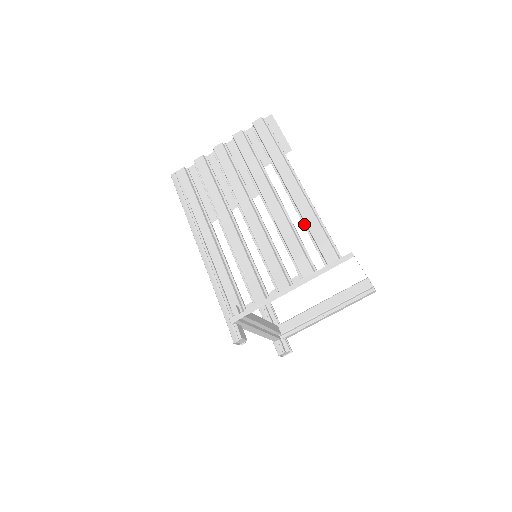
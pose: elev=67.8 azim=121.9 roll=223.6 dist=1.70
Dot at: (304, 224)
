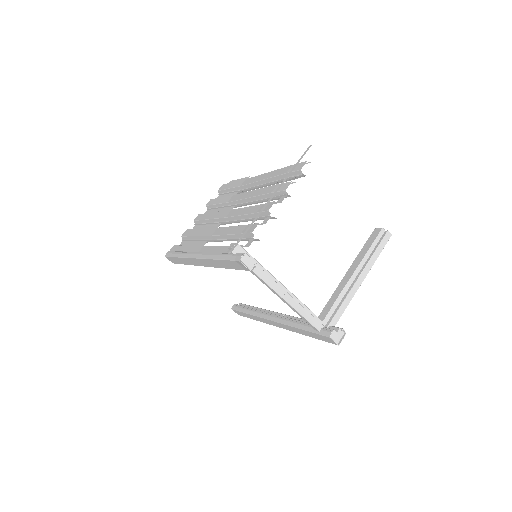
Dot at: (272, 181)
